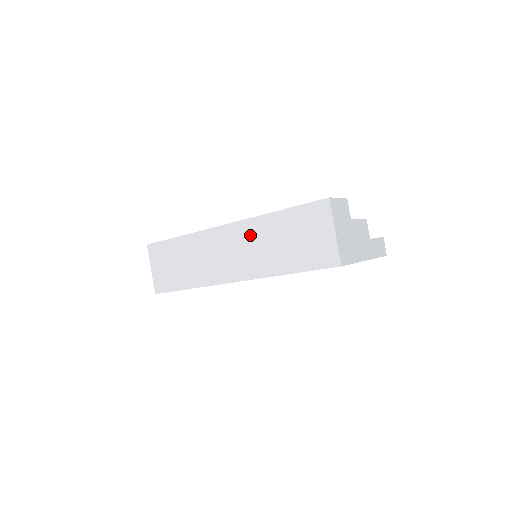
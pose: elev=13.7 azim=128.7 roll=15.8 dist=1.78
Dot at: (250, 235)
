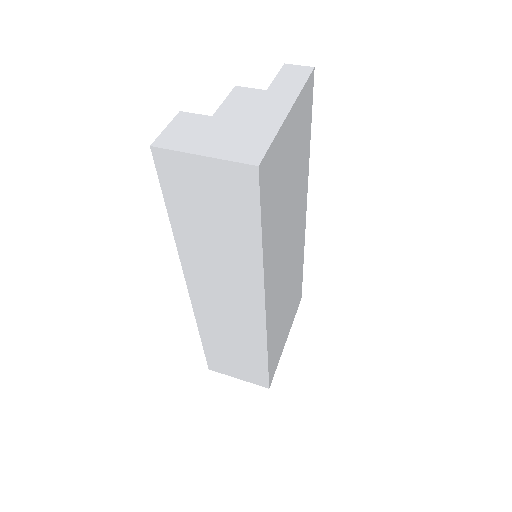
Dot at: (202, 267)
